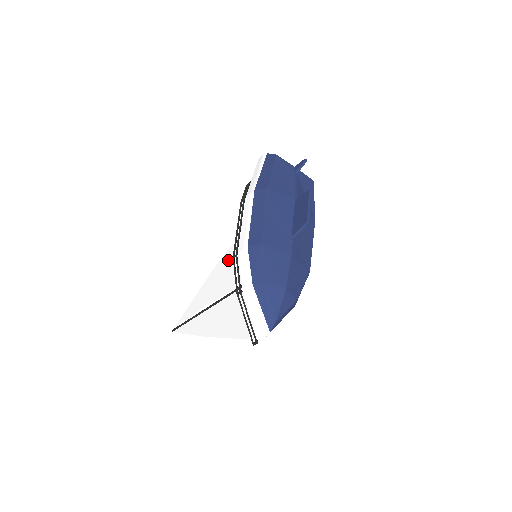
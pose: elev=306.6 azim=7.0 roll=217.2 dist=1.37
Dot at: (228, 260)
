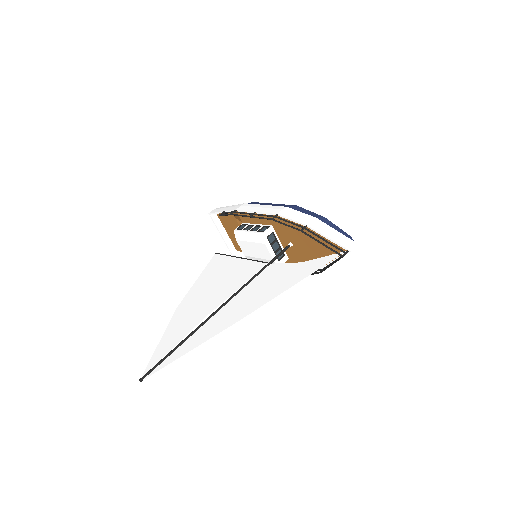
Dot at: (204, 286)
